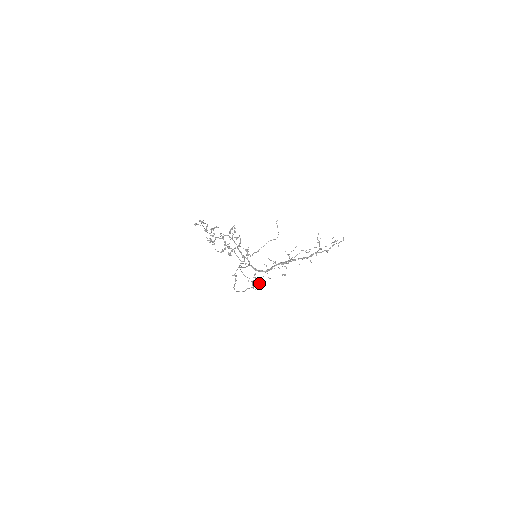
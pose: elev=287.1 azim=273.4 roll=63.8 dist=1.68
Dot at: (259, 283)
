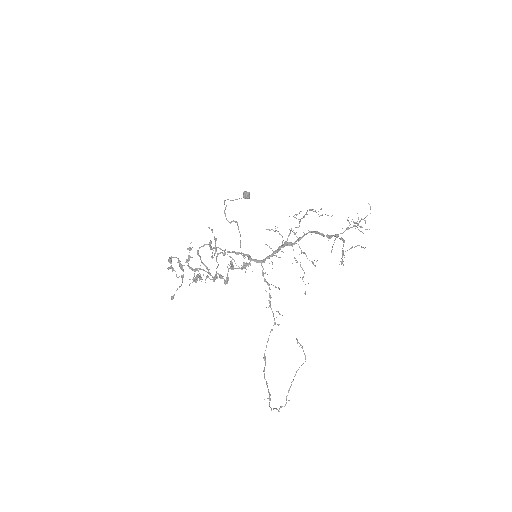
Dot at: (273, 285)
